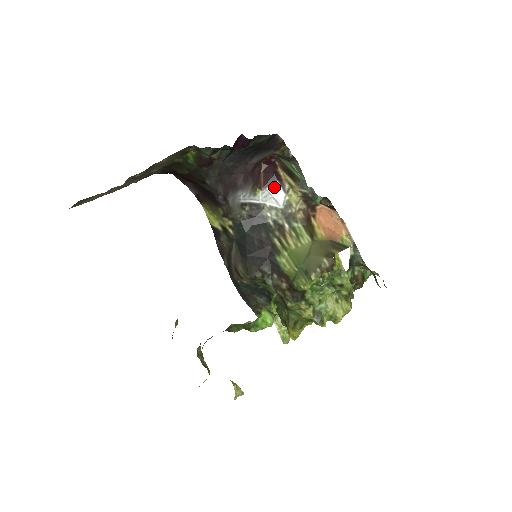
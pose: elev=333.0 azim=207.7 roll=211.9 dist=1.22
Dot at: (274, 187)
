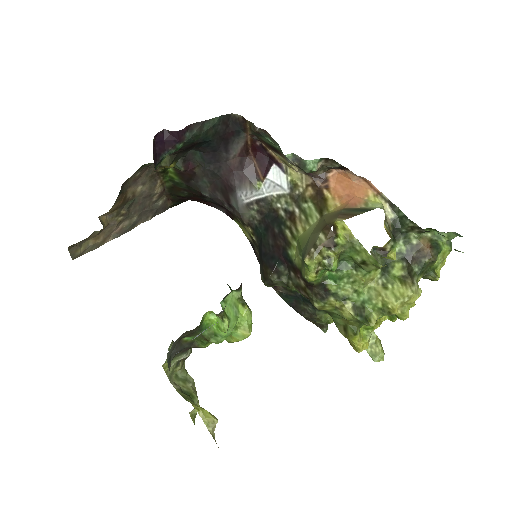
Dot at: (274, 172)
